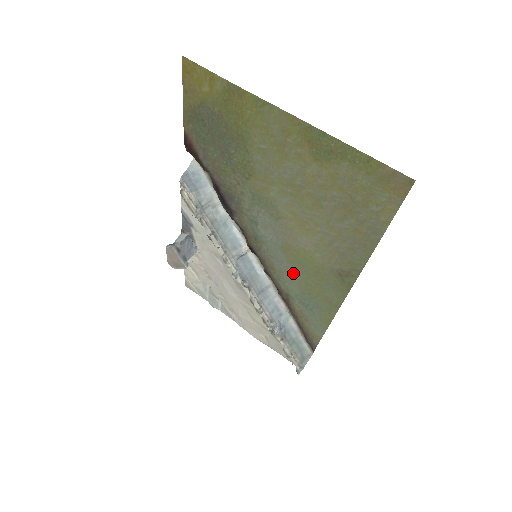
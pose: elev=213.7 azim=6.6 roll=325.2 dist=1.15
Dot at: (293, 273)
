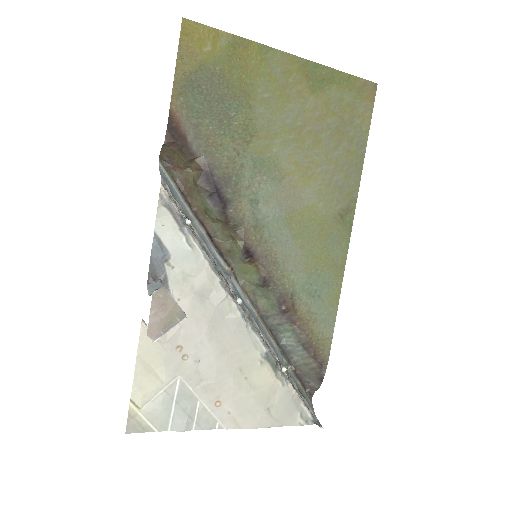
Dot at: (298, 251)
